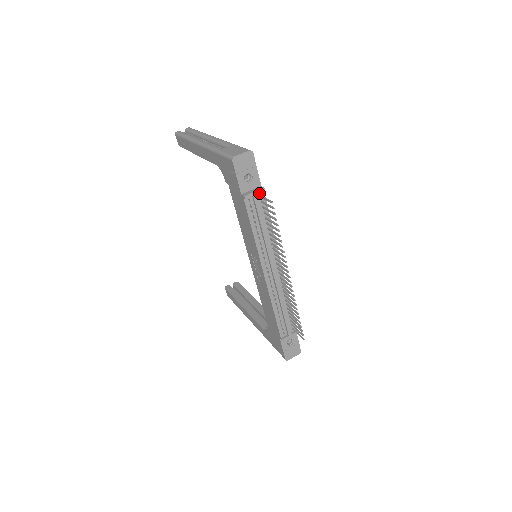
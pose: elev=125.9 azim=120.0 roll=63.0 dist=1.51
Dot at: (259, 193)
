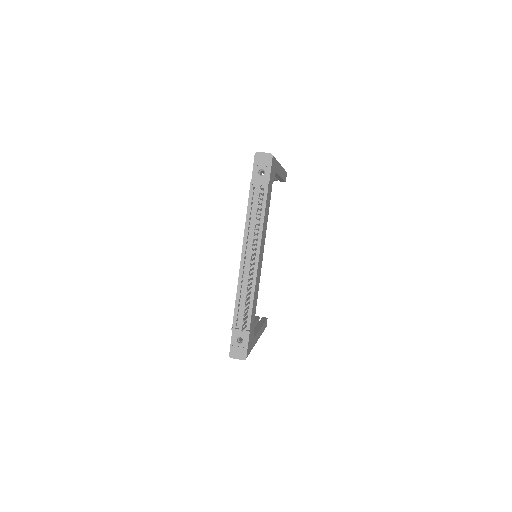
Dot at: (264, 187)
